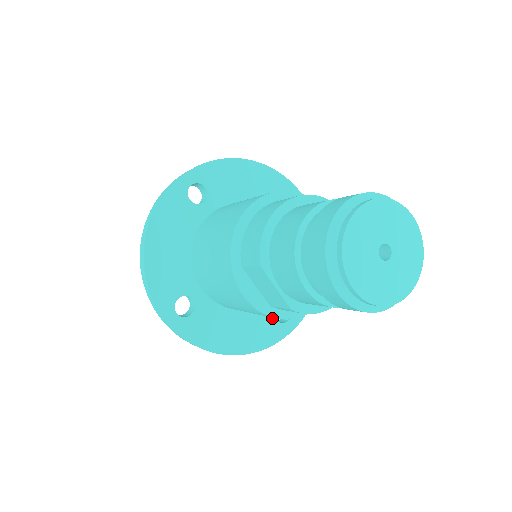
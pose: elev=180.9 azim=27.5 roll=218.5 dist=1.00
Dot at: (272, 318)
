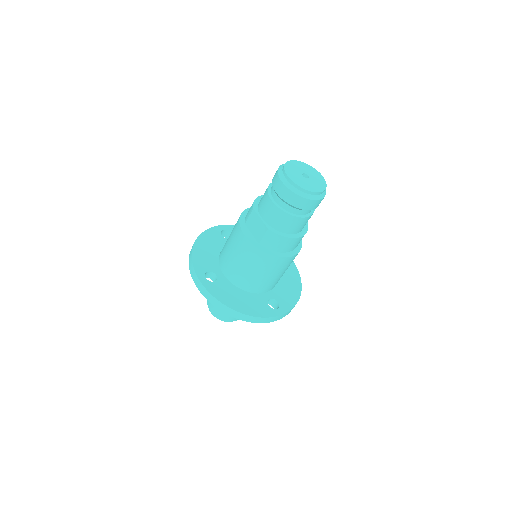
Dot at: (266, 303)
